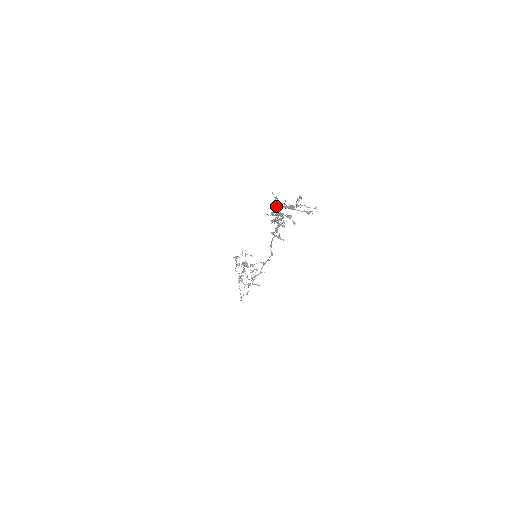
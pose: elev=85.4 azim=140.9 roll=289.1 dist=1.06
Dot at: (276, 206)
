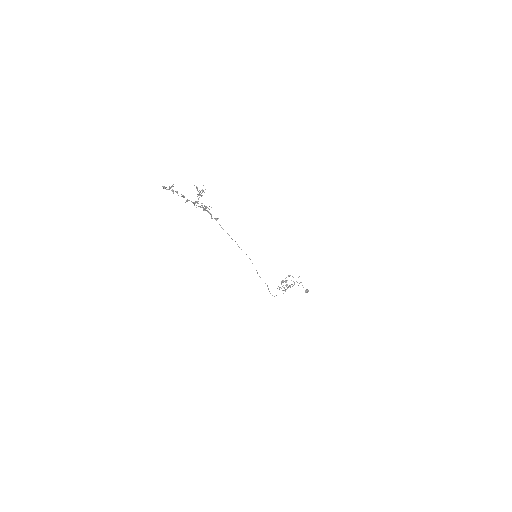
Dot at: (164, 188)
